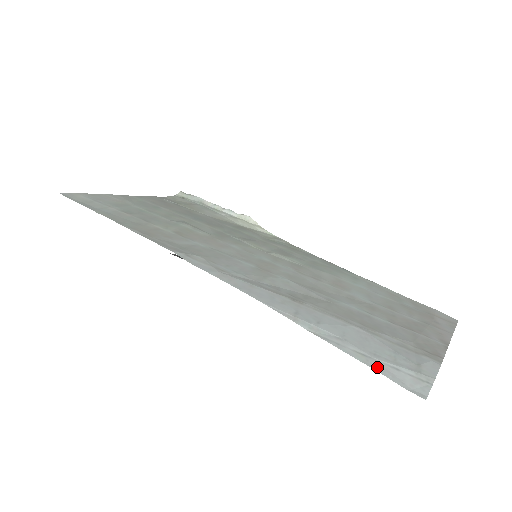
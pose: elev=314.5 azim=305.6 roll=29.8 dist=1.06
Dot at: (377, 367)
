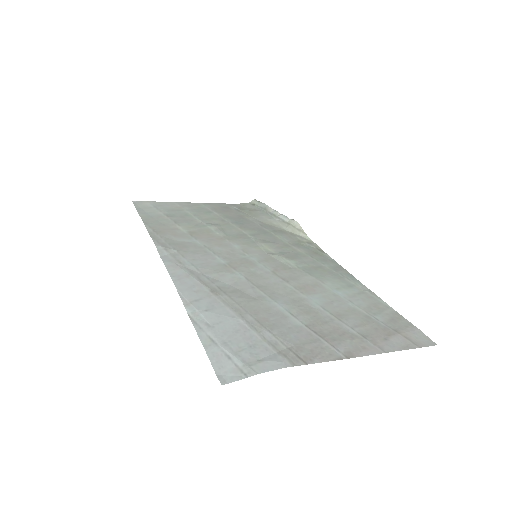
Dot at: (211, 352)
